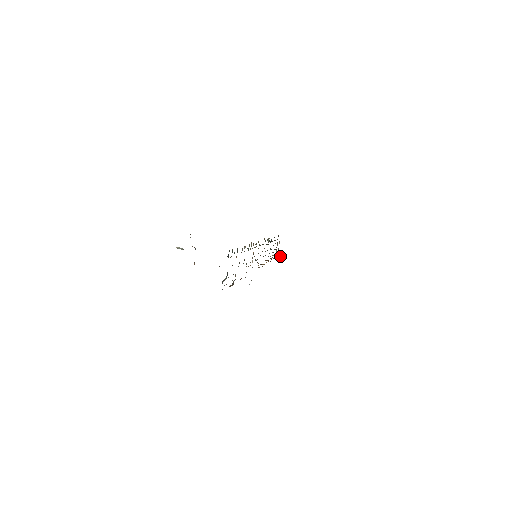
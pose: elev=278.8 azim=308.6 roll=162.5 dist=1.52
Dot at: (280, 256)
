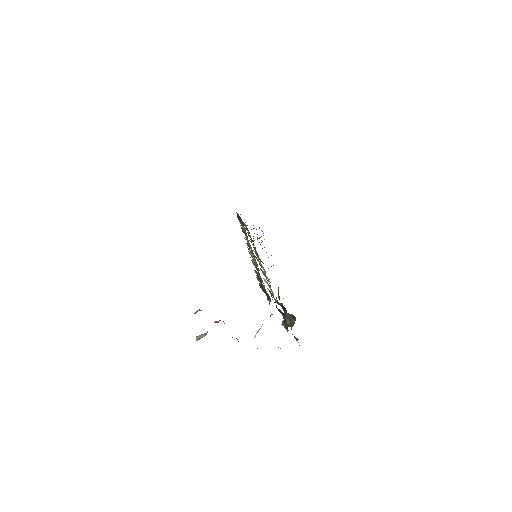
Dot at: occluded
